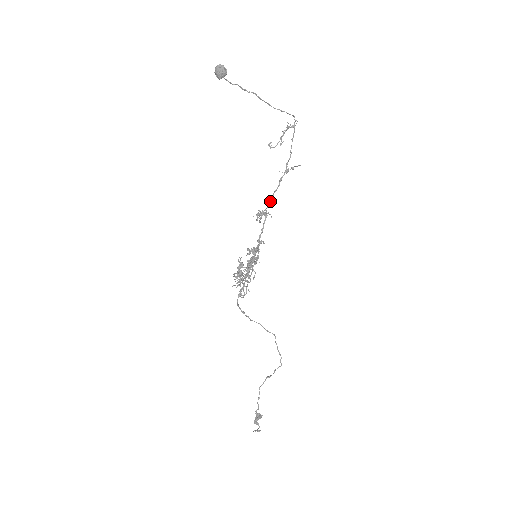
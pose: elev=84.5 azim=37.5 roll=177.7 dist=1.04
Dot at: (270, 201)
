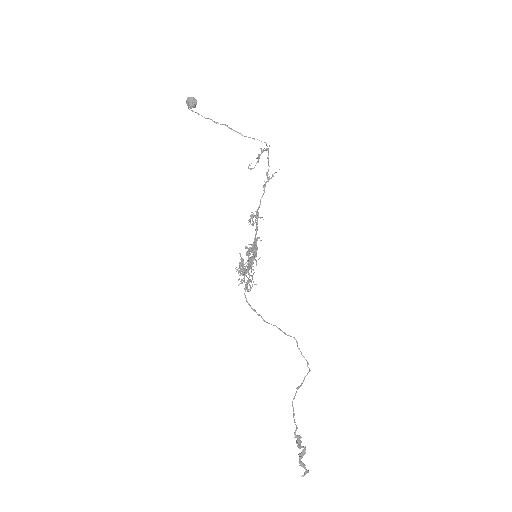
Dot at: (259, 206)
